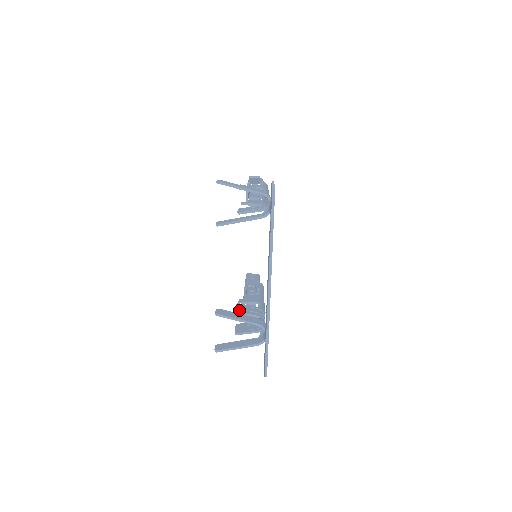
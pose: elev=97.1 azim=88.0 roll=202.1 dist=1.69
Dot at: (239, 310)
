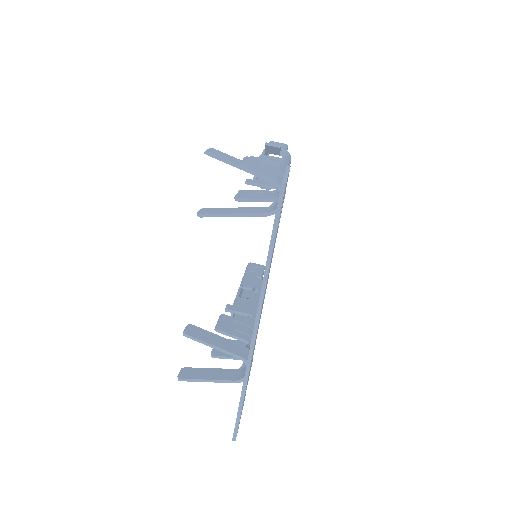
Dot at: (220, 327)
